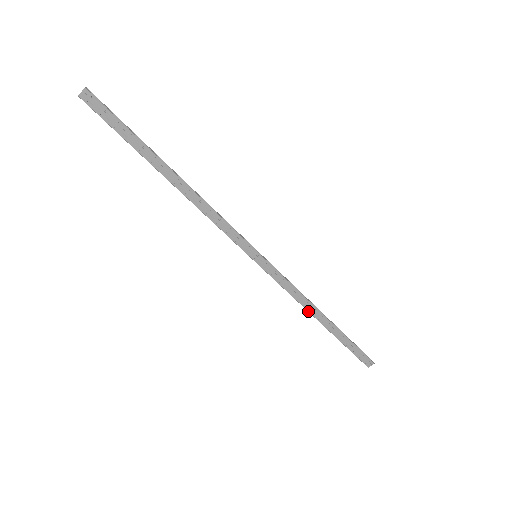
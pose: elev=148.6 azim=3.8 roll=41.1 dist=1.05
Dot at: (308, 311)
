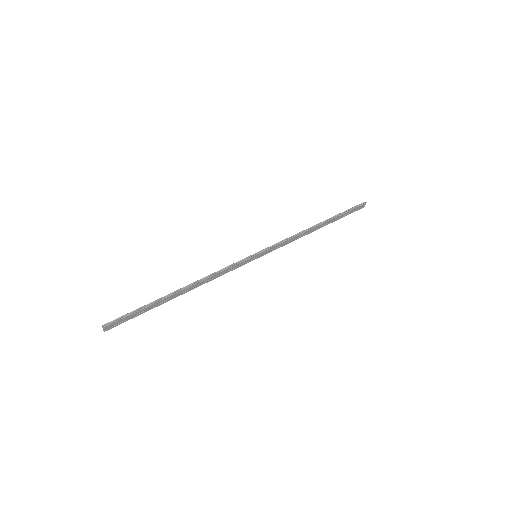
Dot at: (307, 234)
